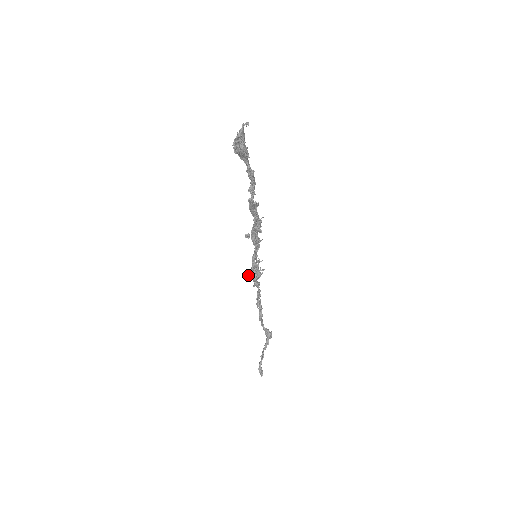
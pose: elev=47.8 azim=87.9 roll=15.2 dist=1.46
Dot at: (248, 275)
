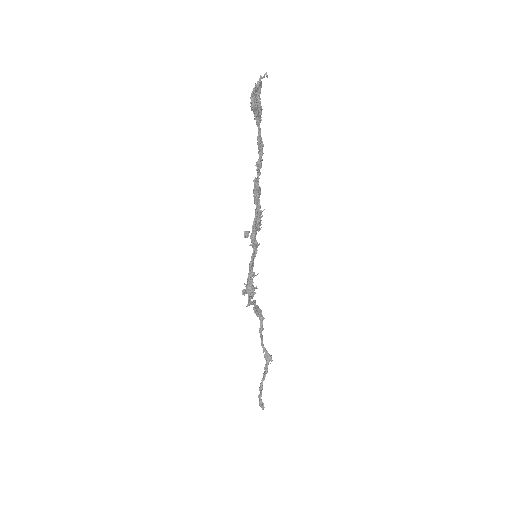
Dot at: (243, 290)
